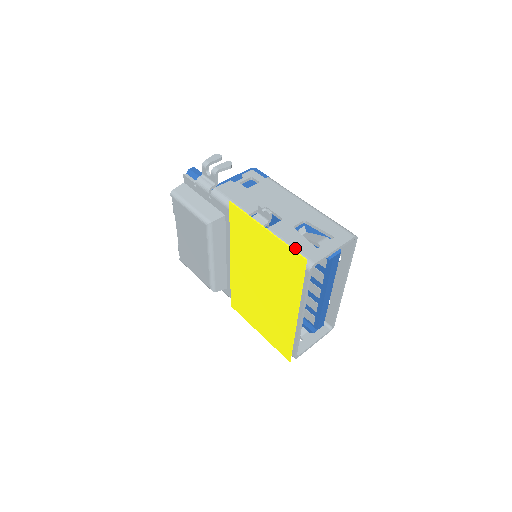
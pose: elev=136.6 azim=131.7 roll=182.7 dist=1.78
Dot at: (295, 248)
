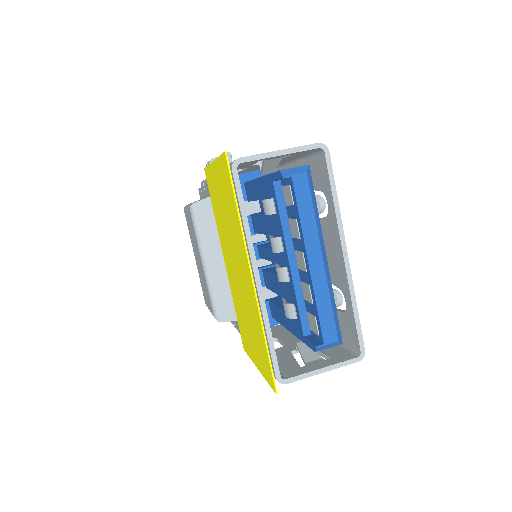
Dot at: occluded
